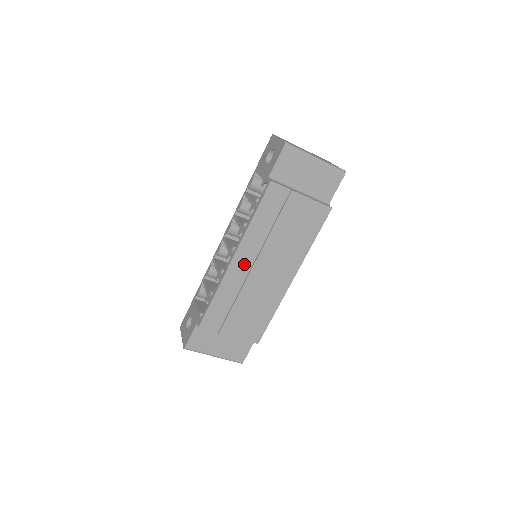
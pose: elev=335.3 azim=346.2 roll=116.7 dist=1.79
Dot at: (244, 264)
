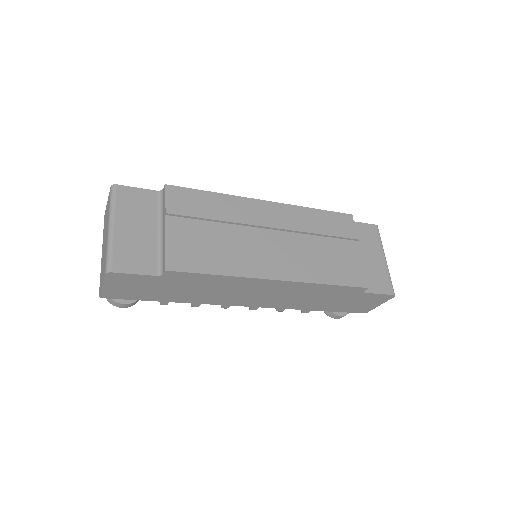
Dot at: (266, 215)
